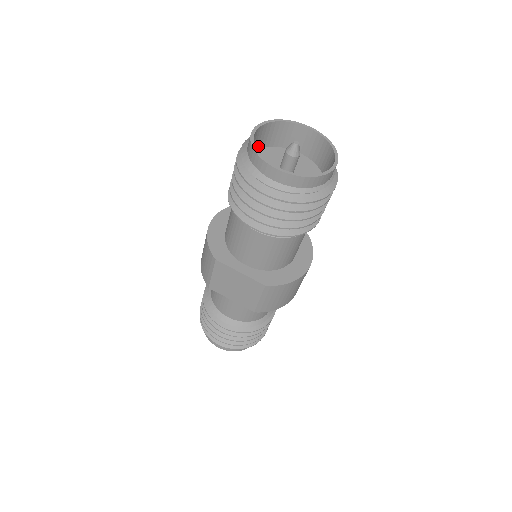
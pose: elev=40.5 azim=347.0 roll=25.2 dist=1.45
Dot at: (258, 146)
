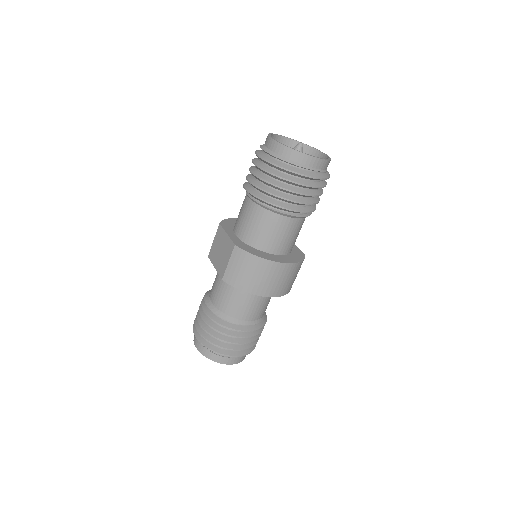
Dot at: occluded
